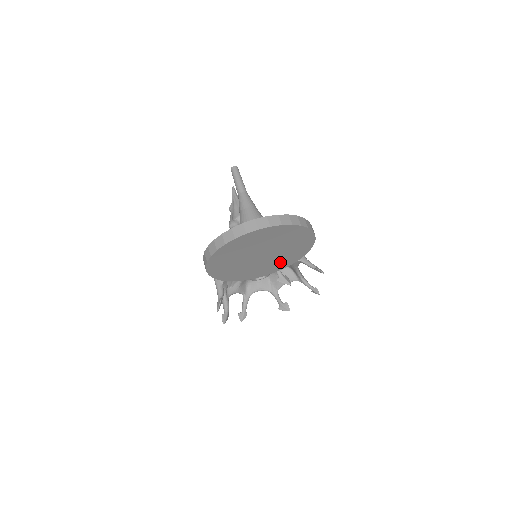
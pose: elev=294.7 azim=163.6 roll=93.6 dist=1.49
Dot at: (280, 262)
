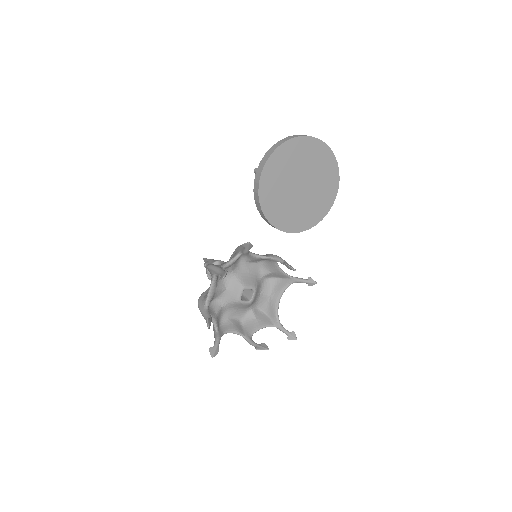
Dot at: (304, 215)
